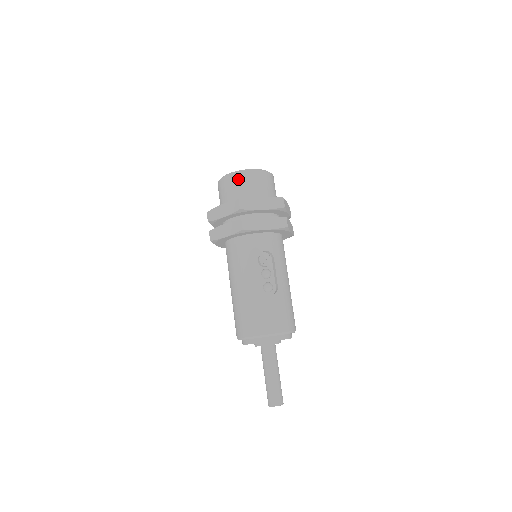
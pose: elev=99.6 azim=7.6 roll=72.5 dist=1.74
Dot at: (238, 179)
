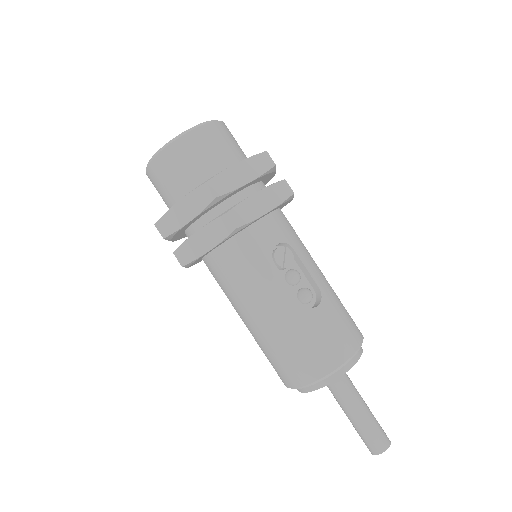
Dot at: (183, 150)
